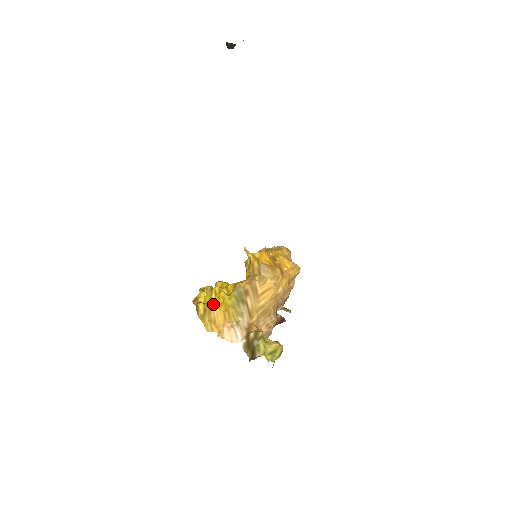
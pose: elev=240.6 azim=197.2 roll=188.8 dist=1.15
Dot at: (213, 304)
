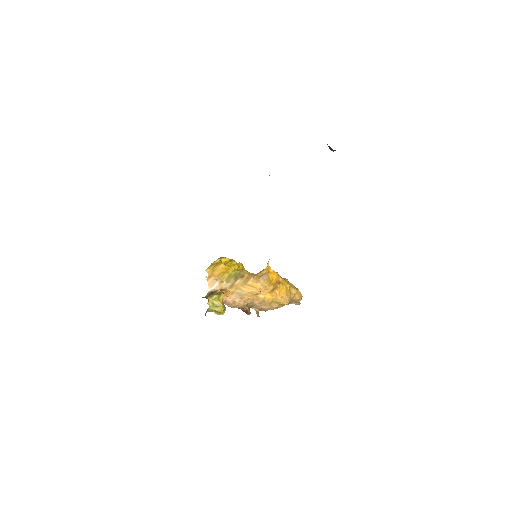
Dot at: (223, 264)
